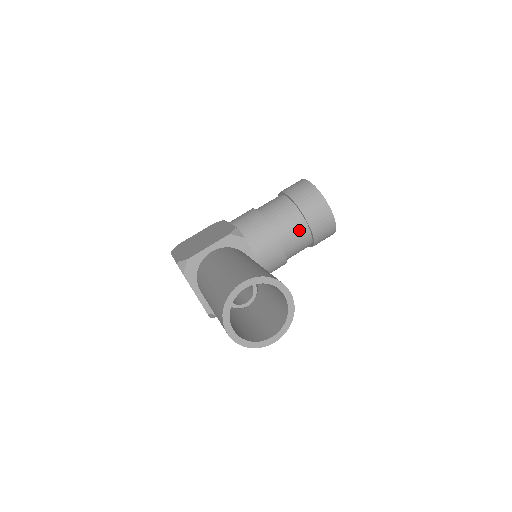
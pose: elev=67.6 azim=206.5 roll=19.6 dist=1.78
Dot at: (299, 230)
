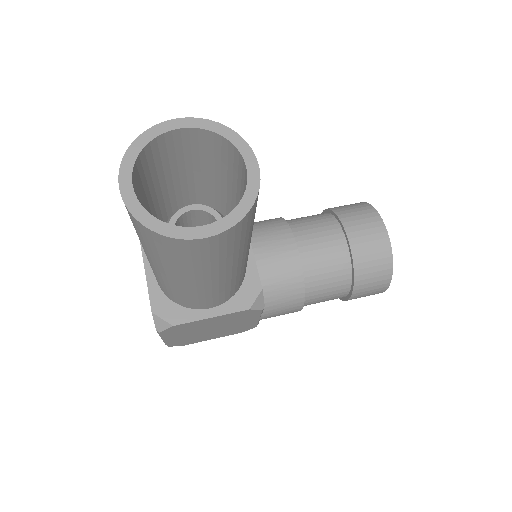
Dot at: (331, 241)
